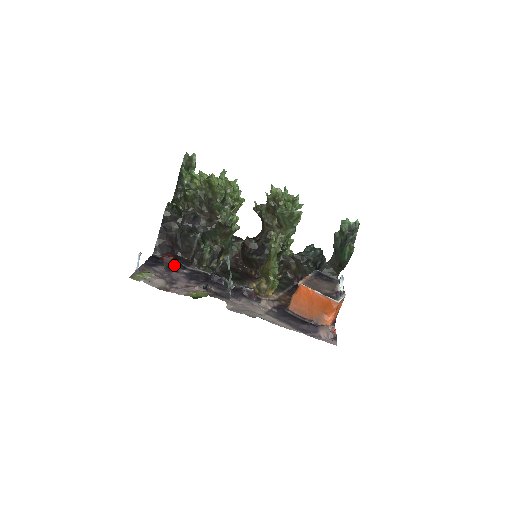
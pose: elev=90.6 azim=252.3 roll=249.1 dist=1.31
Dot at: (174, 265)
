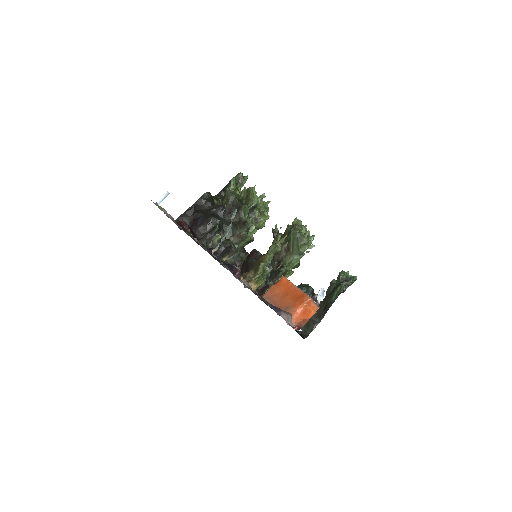
Dot at: (186, 230)
